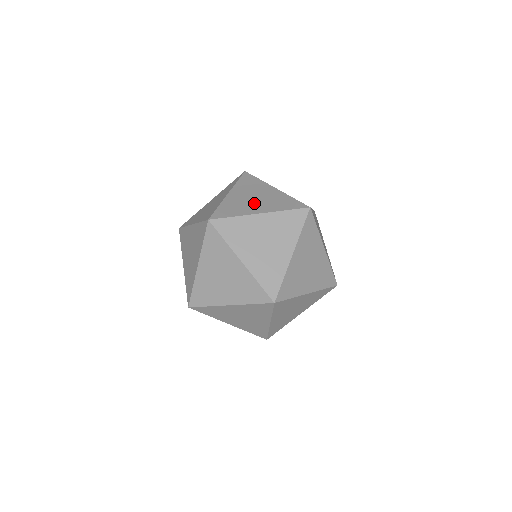
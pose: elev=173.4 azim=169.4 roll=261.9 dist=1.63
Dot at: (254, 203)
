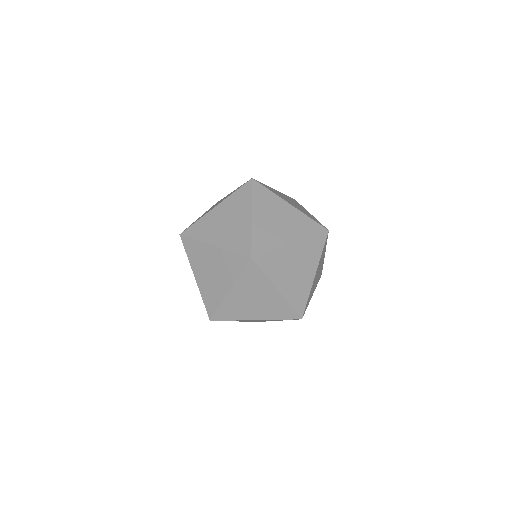
Dot at: occluded
